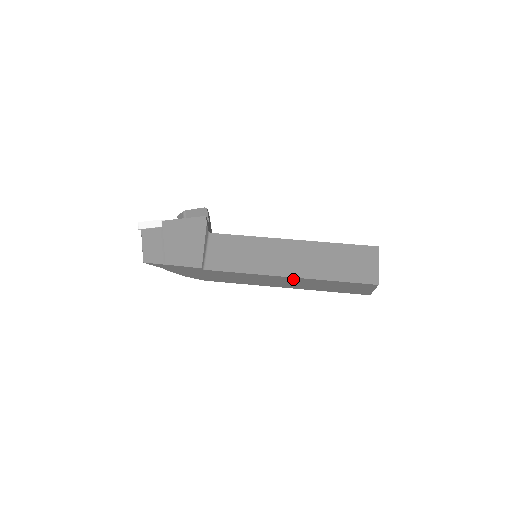
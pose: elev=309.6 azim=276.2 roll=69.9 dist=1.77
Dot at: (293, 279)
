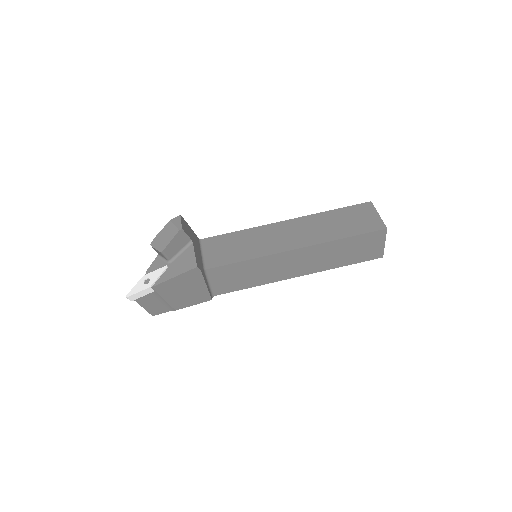
Dot at: occluded
